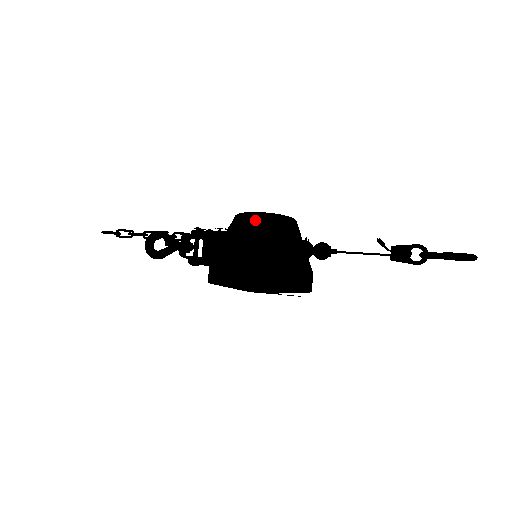
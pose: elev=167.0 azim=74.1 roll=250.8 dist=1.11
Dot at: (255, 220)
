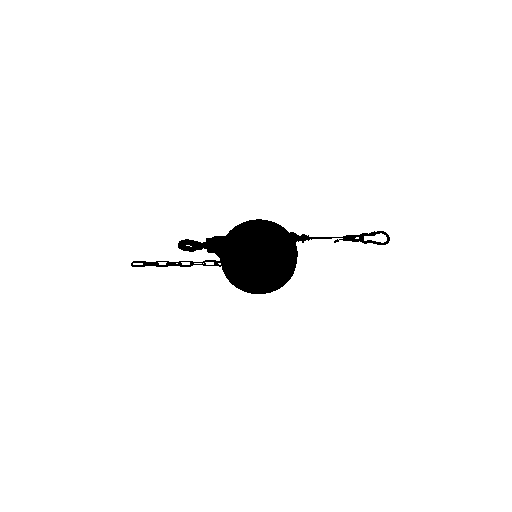
Dot at: occluded
